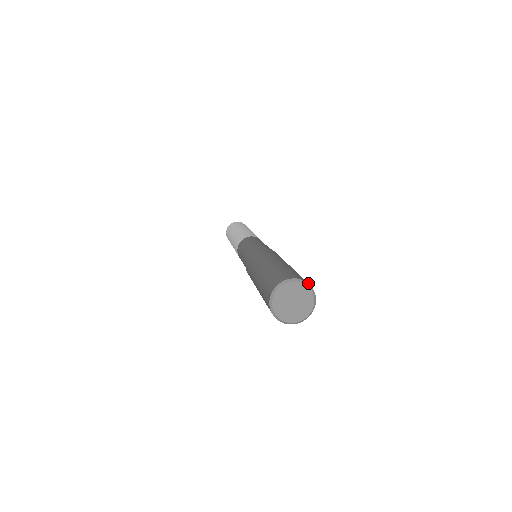
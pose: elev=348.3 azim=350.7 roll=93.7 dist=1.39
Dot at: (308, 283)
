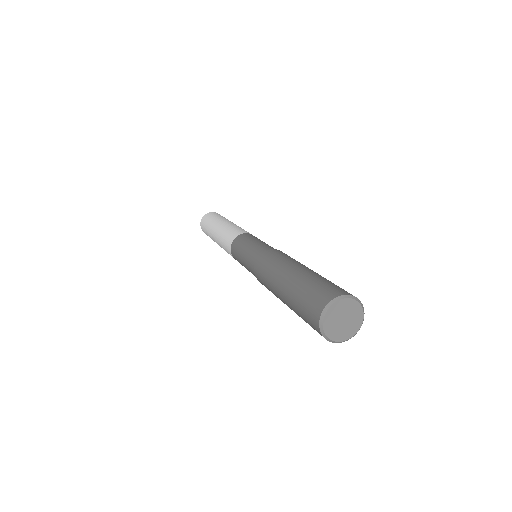
Dot at: occluded
